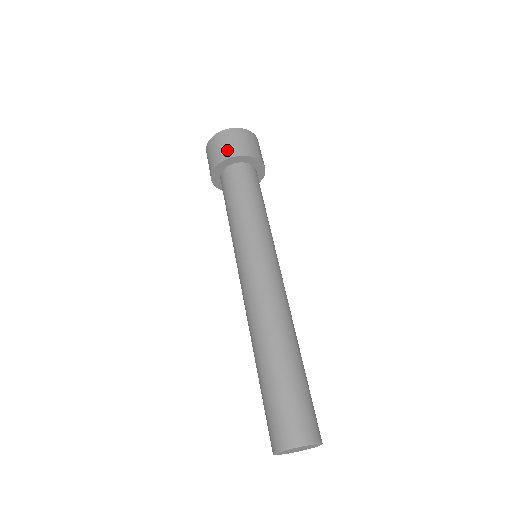
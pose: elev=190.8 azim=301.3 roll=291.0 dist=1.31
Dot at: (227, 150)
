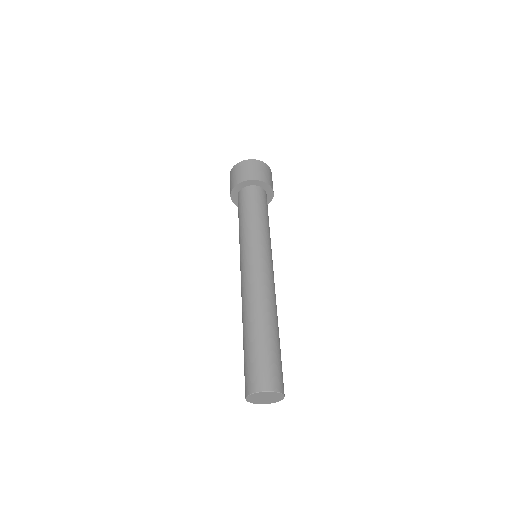
Dot at: (241, 176)
